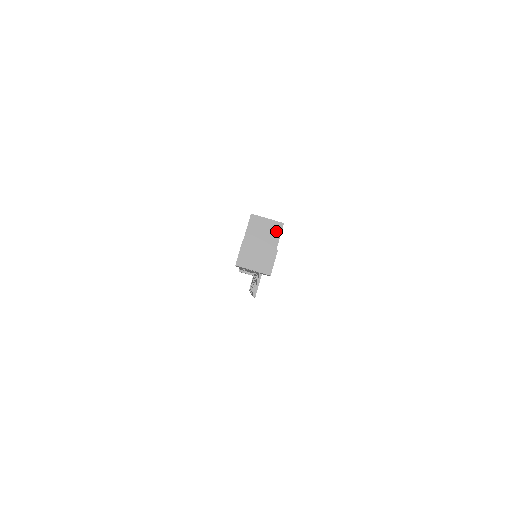
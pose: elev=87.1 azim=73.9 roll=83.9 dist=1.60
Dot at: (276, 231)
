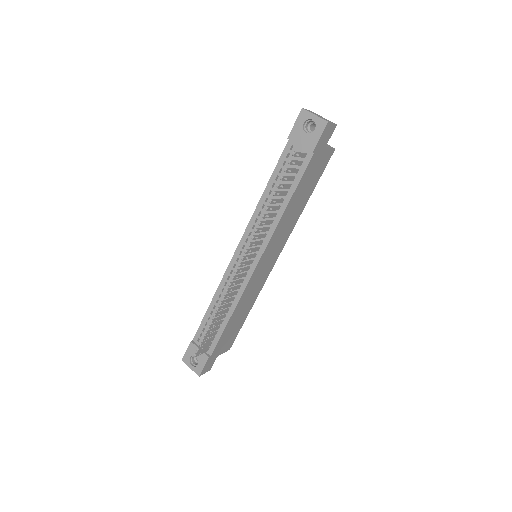
Dot at: (328, 146)
